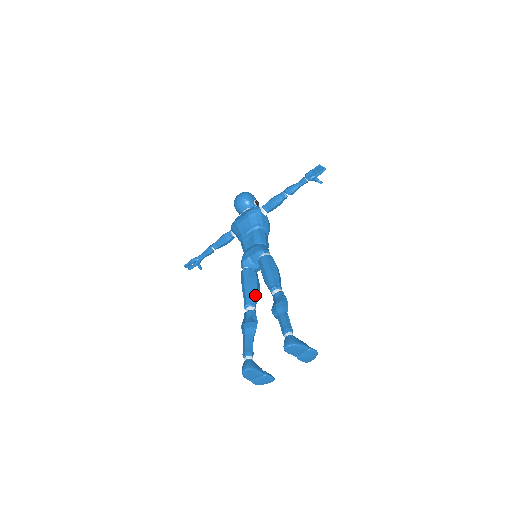
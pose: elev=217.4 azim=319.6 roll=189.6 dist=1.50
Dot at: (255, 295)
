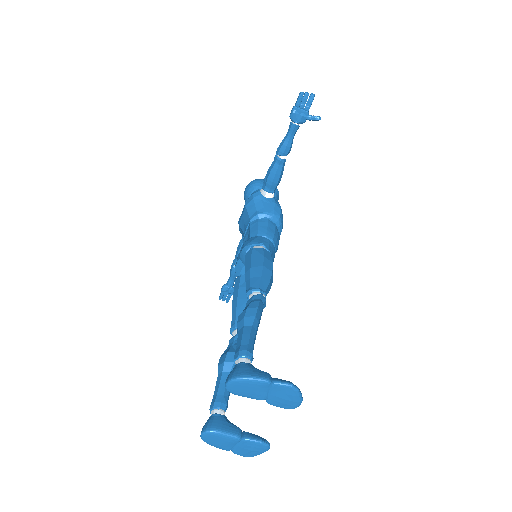
Dot at: occluded
